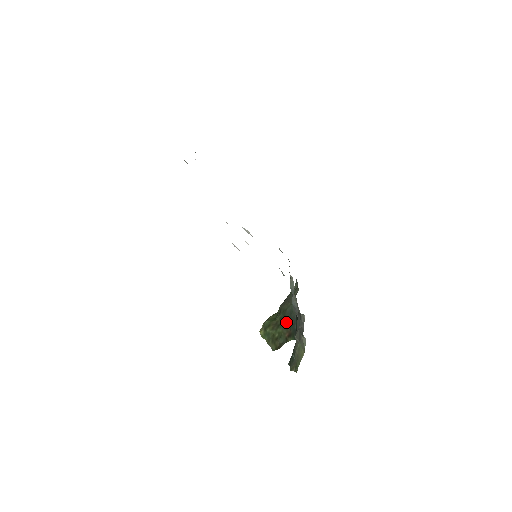
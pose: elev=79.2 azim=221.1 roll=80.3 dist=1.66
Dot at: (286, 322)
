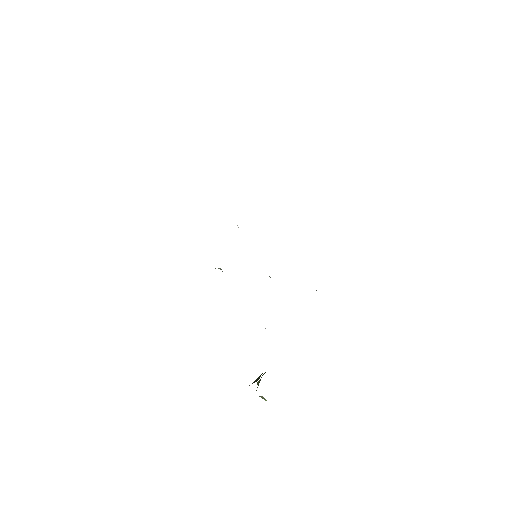
Dot at: occluded
